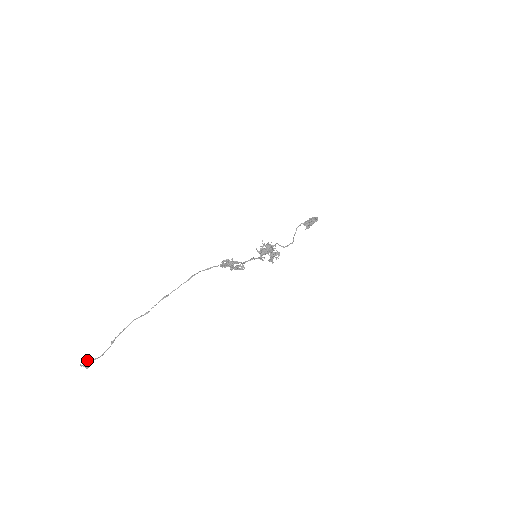
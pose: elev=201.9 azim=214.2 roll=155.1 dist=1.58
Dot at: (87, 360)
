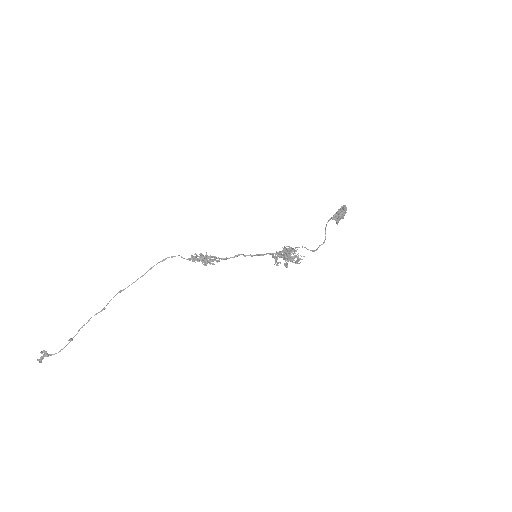
Dot at: (43, 354)
